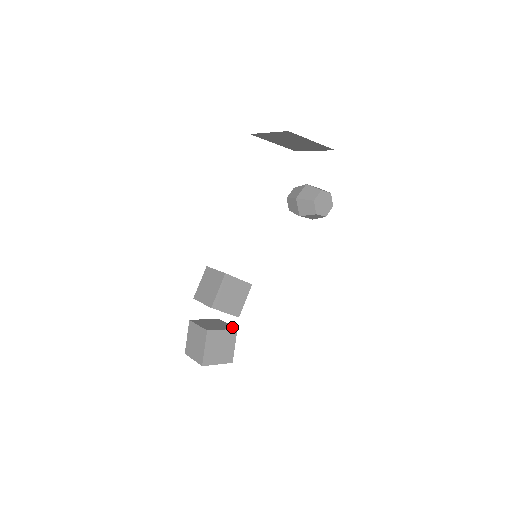
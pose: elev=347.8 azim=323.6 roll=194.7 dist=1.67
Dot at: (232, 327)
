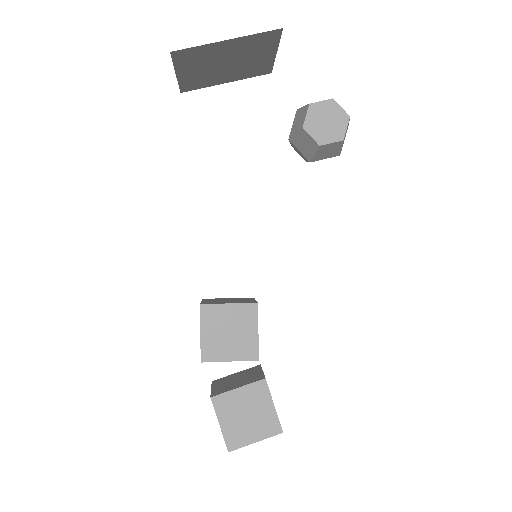
Dot at: (259, 377)
